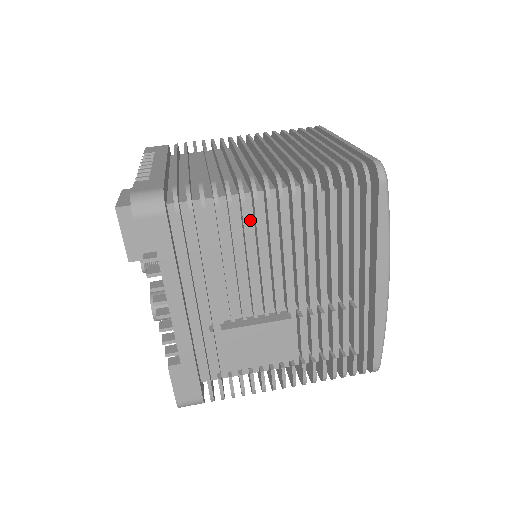
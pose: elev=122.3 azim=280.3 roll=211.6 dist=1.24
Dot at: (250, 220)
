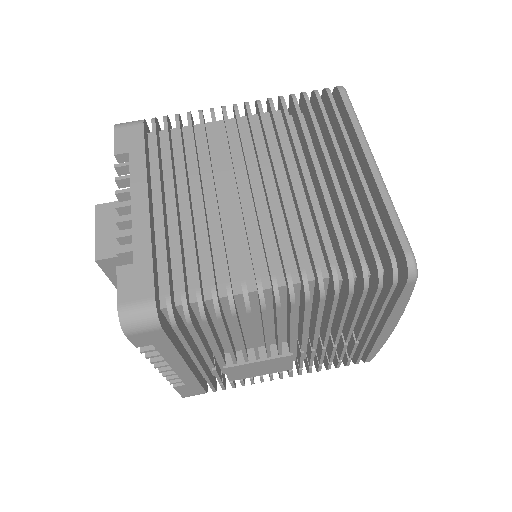
Dot at: (255, 305)
